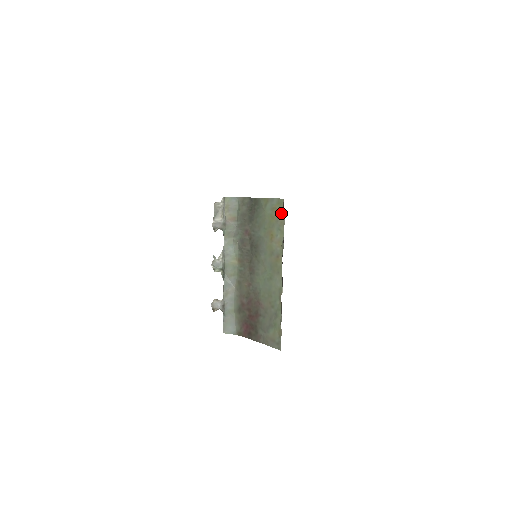
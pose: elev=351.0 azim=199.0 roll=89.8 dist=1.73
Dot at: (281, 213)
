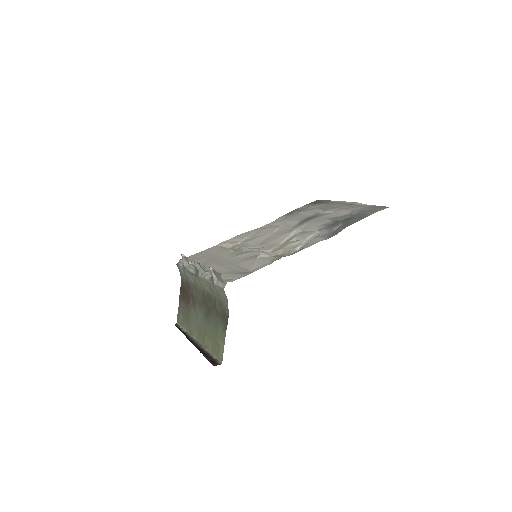
Dot at: (217, 356)
